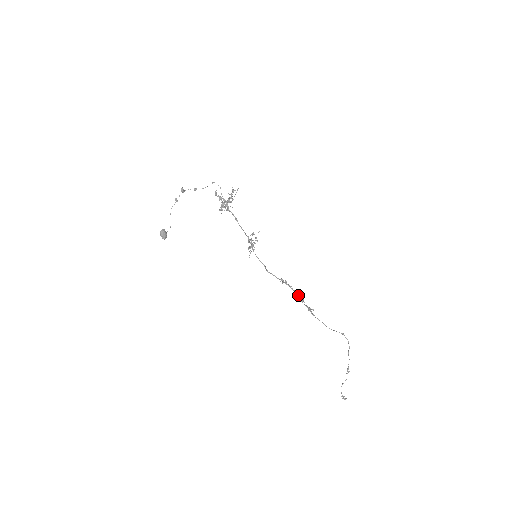
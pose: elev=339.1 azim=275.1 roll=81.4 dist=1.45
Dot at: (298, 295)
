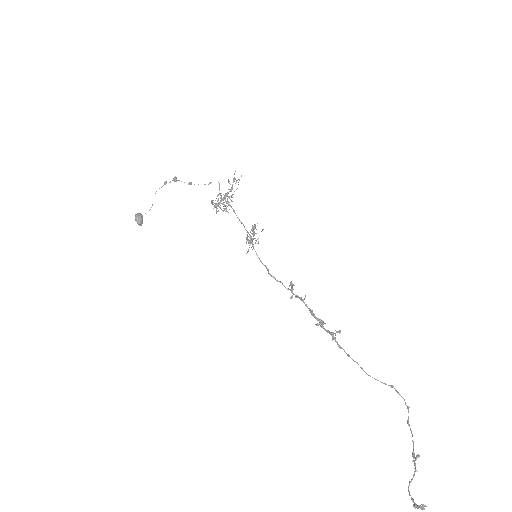
Dot at: (315, 316)
